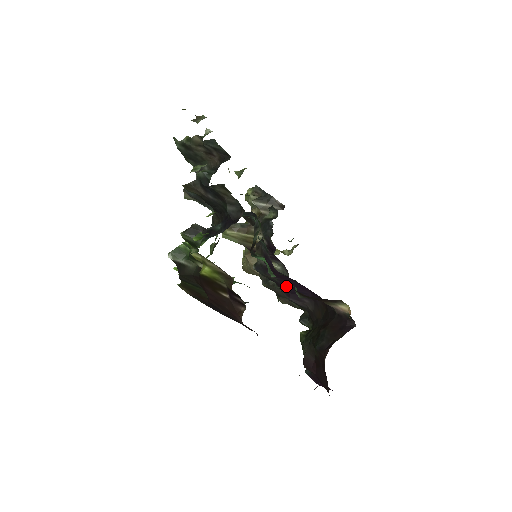
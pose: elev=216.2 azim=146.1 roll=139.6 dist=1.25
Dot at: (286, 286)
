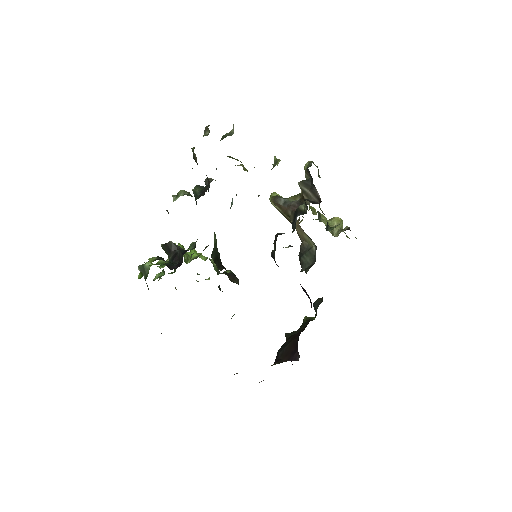
Dot at: occluded
